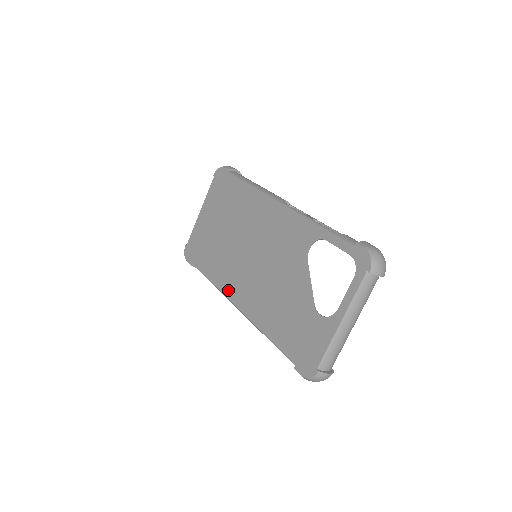
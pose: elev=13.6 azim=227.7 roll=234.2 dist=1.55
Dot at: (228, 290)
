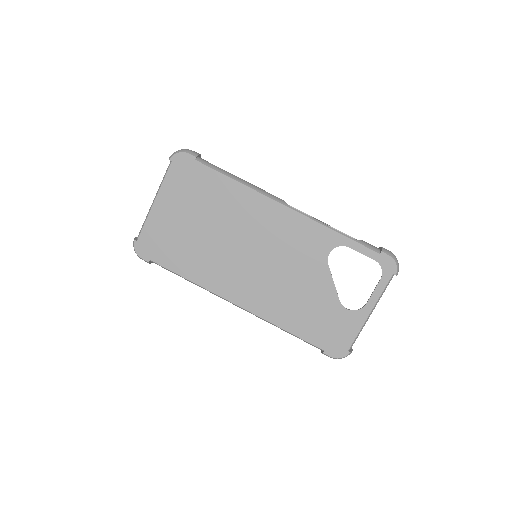
Dot at: (224, 291)
